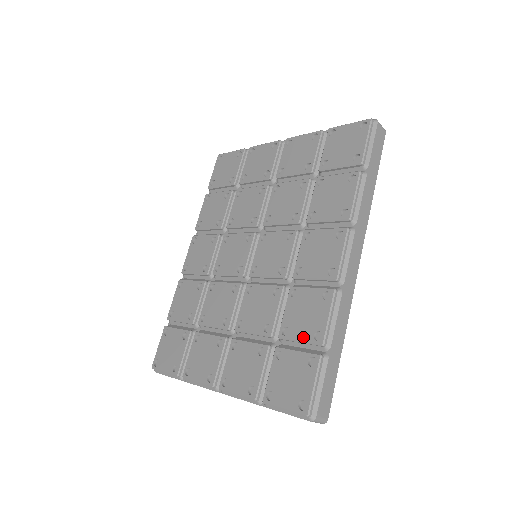
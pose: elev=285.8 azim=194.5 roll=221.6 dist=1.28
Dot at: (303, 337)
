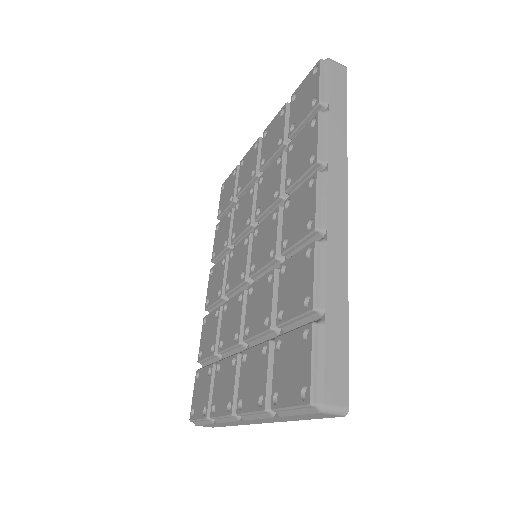
Dot at: (295, 311)
